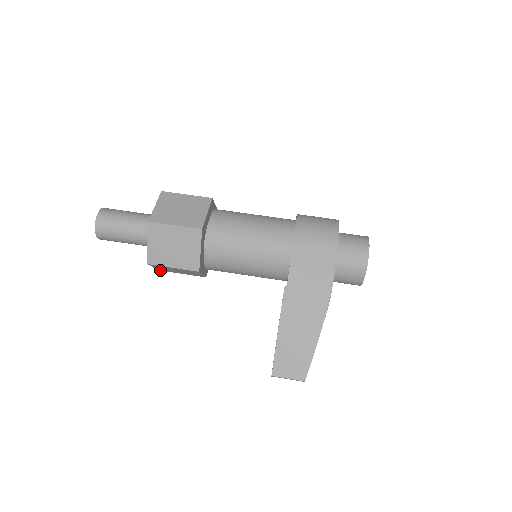
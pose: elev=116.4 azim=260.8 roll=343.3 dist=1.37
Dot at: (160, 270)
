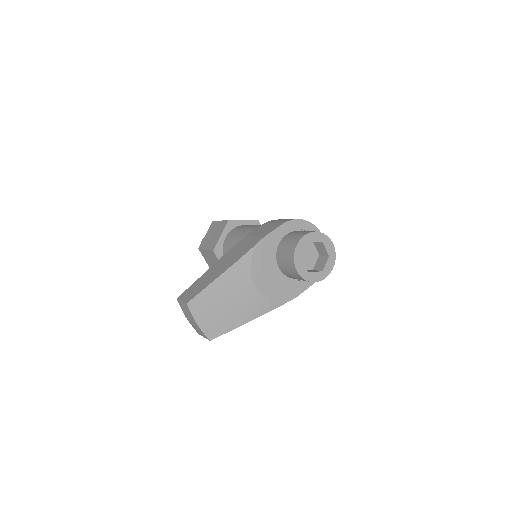
Dot at: occluded
